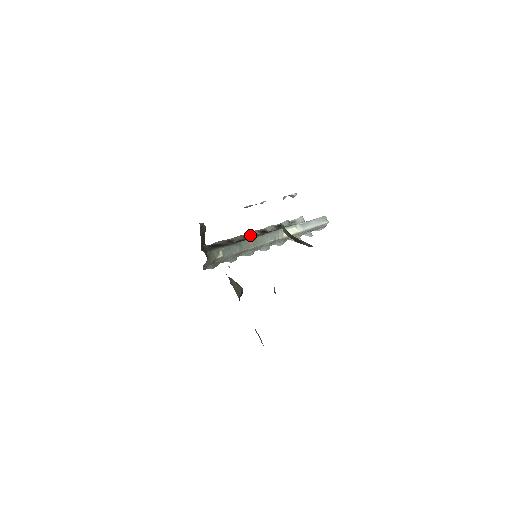
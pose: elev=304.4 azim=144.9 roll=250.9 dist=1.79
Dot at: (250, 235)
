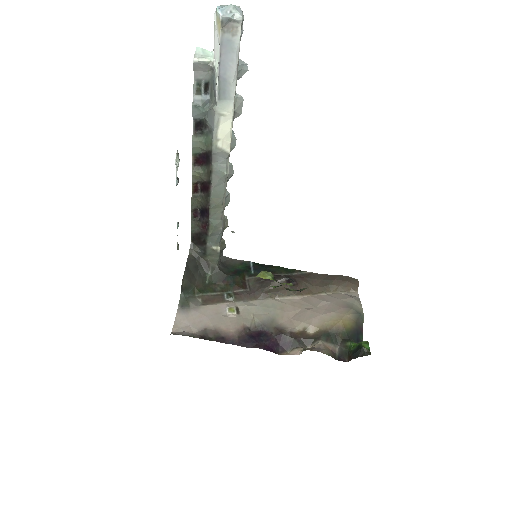
Dot at: (196, 183)
